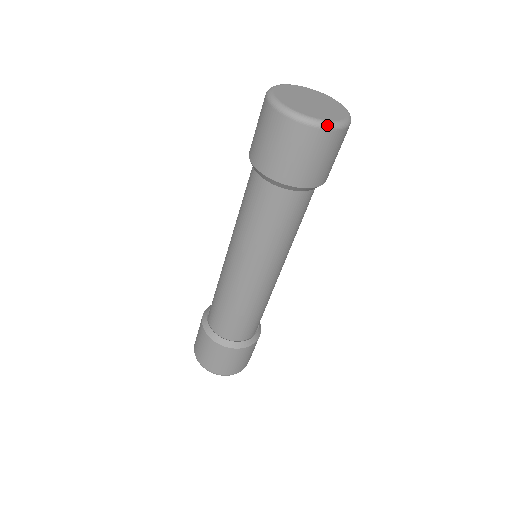
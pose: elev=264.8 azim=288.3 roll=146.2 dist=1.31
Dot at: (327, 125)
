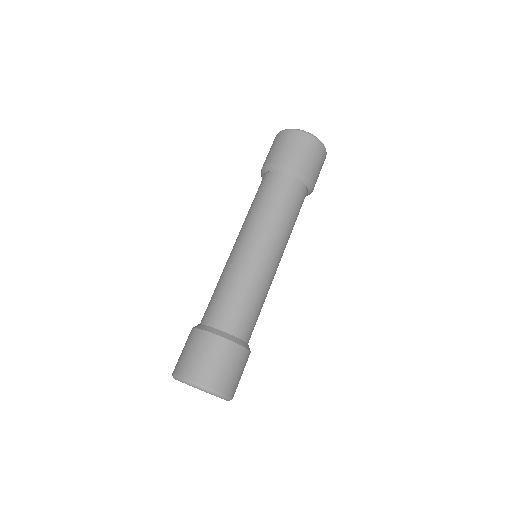
Dot at: (313, 135)
